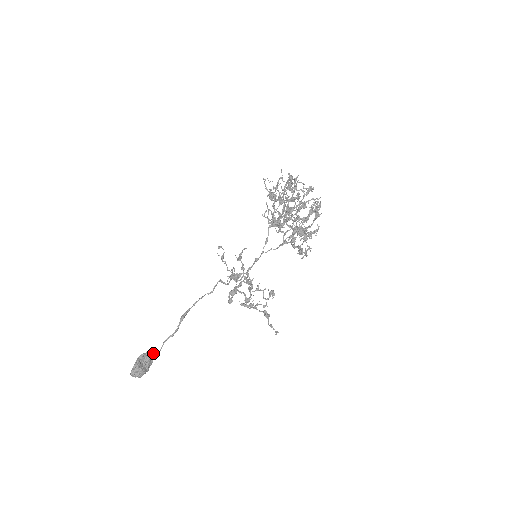
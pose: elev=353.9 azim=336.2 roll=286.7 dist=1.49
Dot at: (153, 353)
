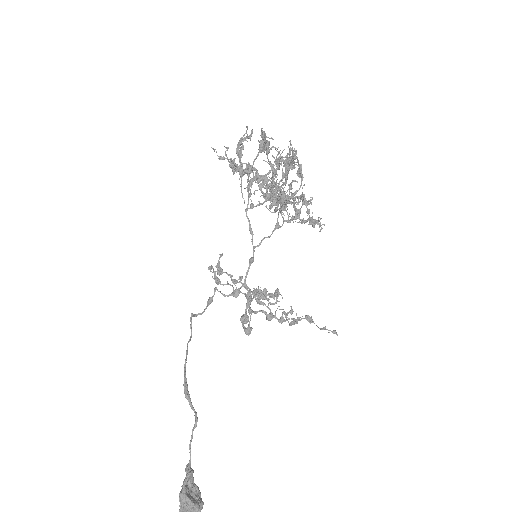
Dot at: occluded
